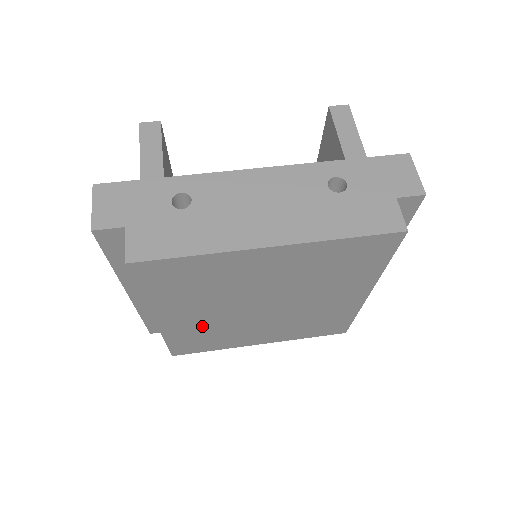
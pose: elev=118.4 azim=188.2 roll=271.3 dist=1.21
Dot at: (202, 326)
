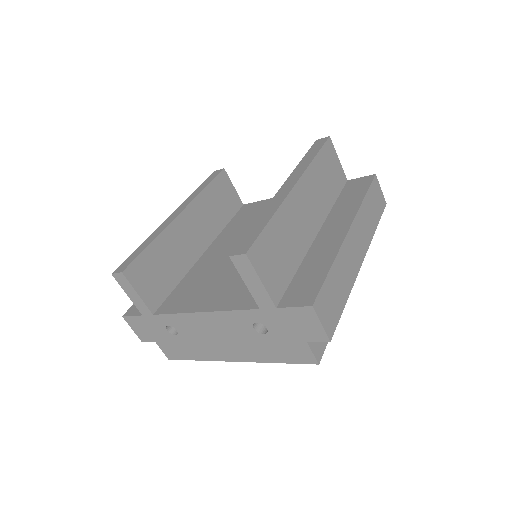
Dot at: occluded
